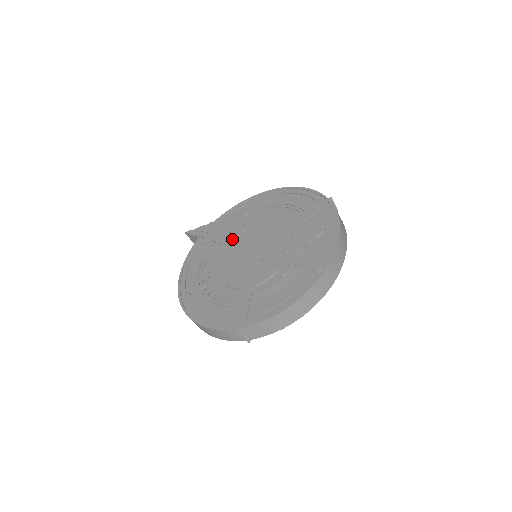
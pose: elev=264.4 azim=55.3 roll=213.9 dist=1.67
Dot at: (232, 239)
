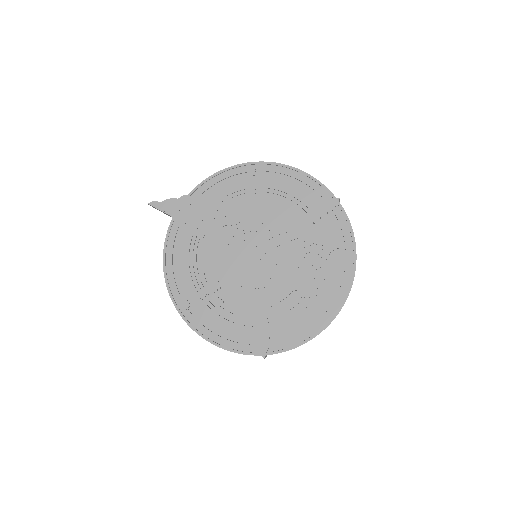
Dot at: (224, 232)
